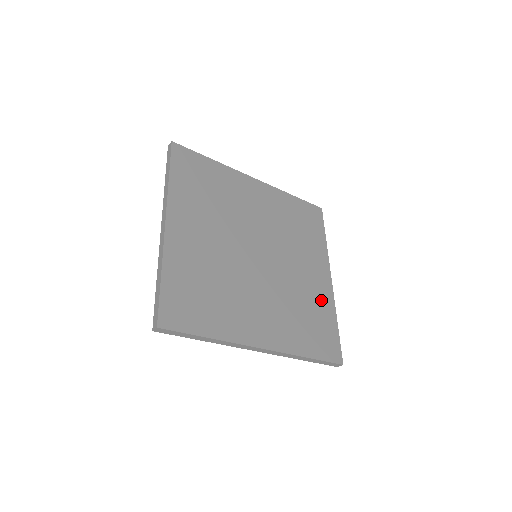
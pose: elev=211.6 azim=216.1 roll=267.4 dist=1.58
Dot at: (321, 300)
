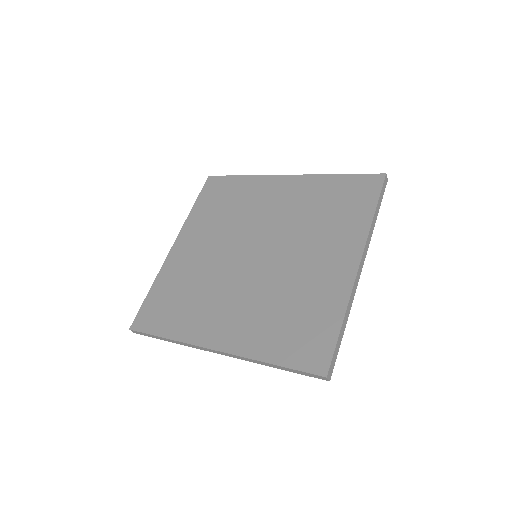
Dot at: (326, 293)
